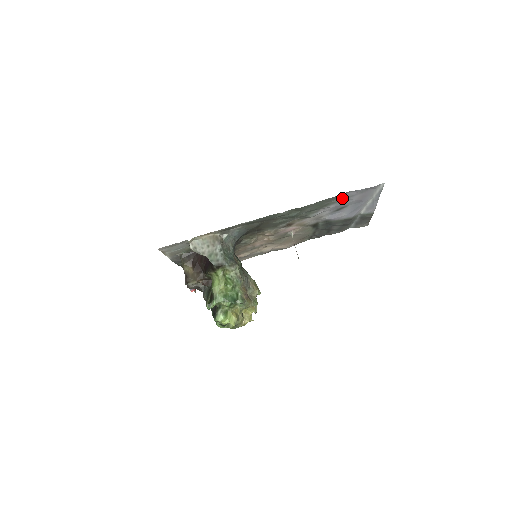
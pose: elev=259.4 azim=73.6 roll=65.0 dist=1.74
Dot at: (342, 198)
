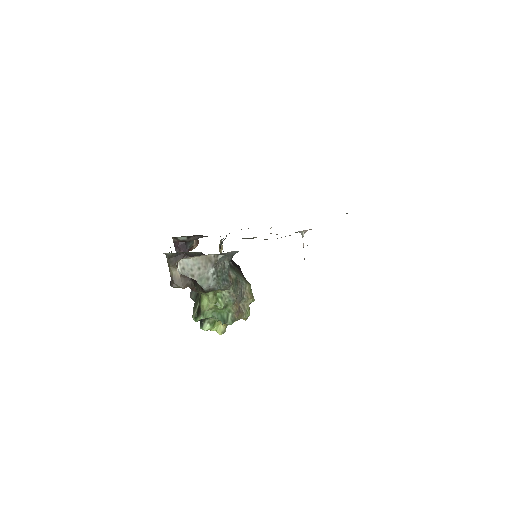
Dot at: occluded
